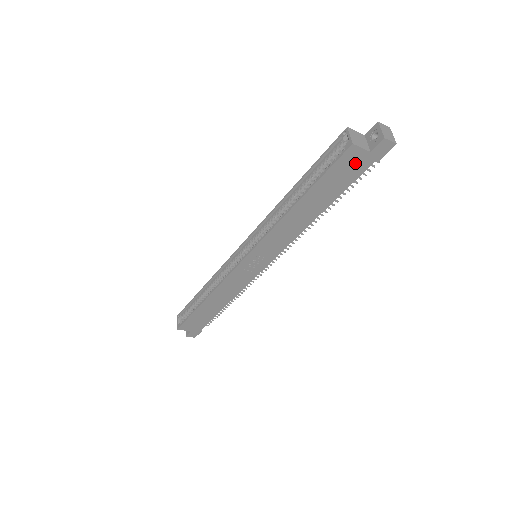
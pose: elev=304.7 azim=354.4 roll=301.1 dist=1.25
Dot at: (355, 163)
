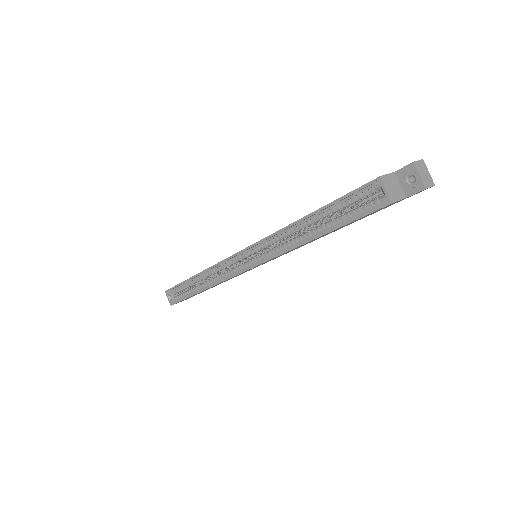
Dot at: occluded
